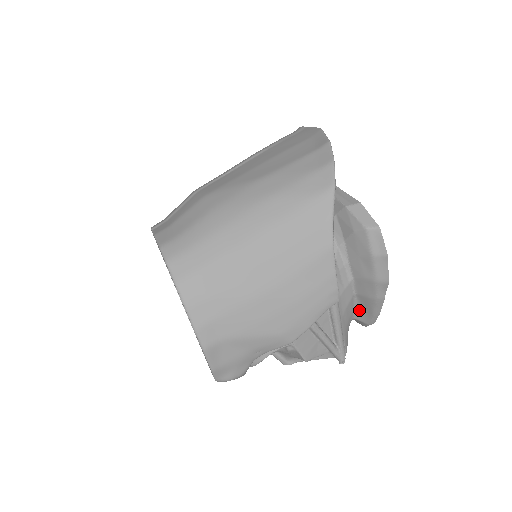
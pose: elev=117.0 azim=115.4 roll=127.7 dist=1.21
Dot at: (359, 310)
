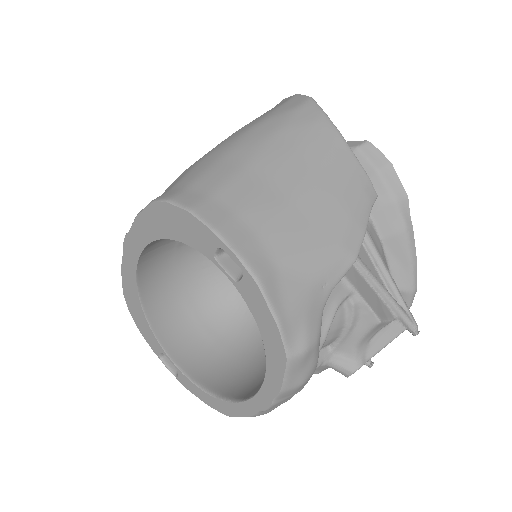
Dot at: (394, 270)
